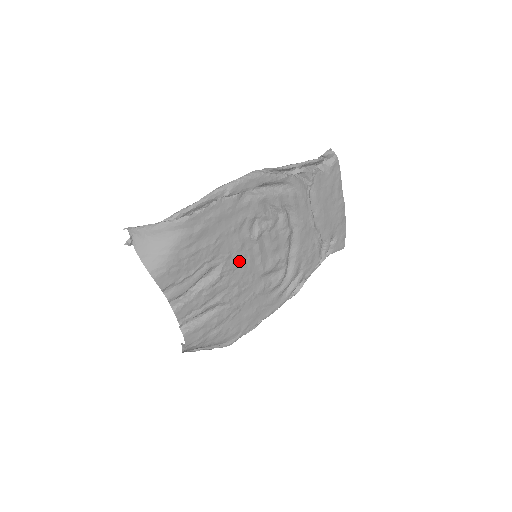
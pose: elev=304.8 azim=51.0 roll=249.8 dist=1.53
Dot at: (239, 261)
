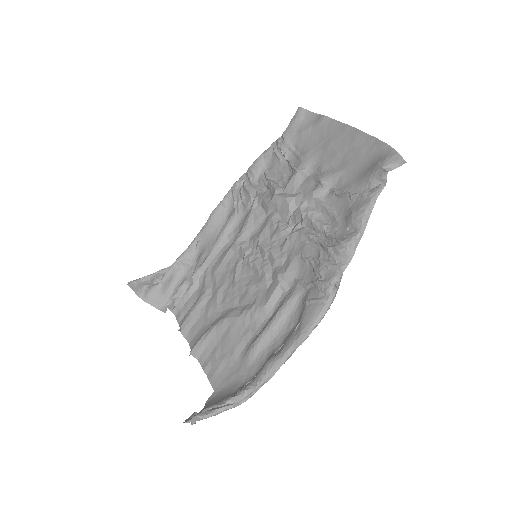
Dot at: (249, 284)
